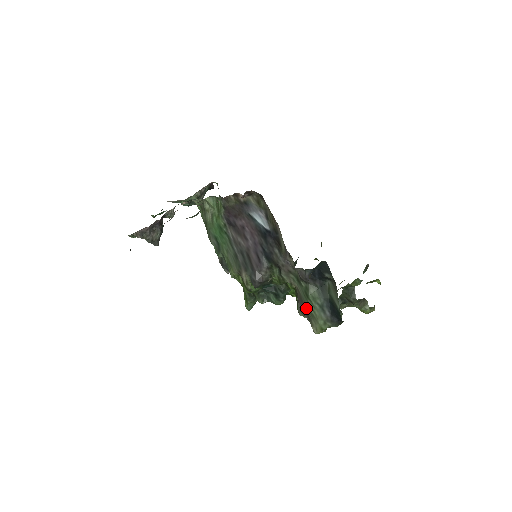
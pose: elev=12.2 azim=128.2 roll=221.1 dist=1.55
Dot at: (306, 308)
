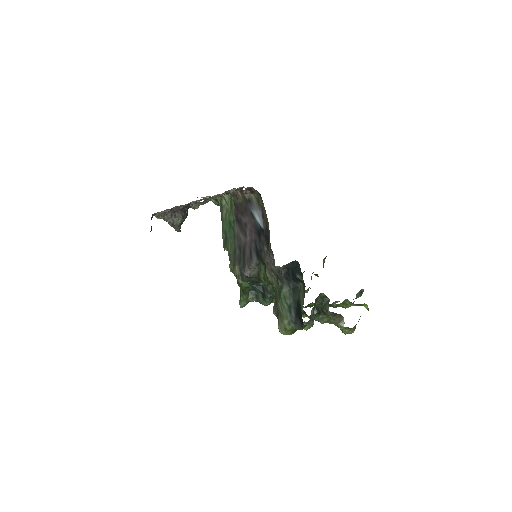
Dot at: (277, 306)
